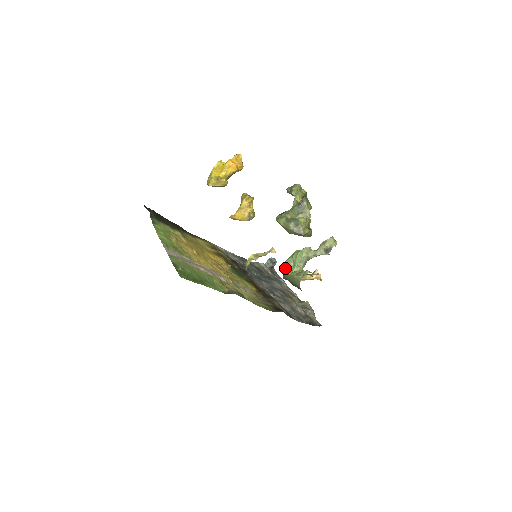
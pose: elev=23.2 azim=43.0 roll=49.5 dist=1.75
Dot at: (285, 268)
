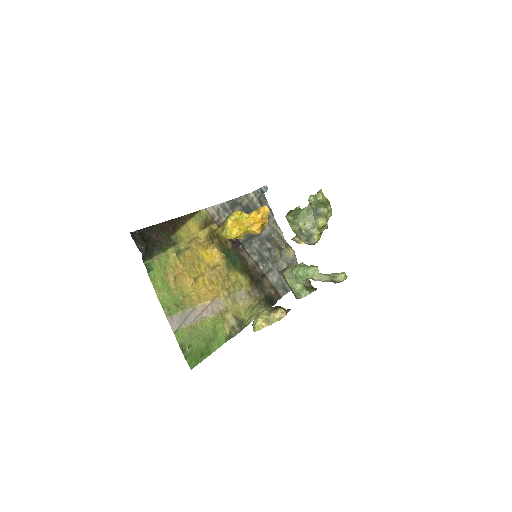
Dot at: (285, 278)
